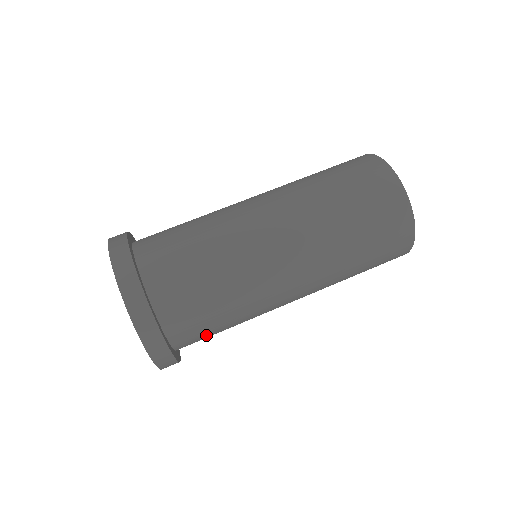
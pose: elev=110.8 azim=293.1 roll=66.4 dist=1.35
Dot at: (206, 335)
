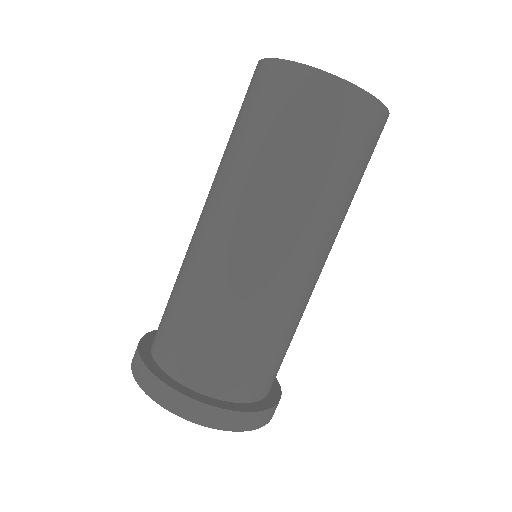
Dot at: (255, 367)
